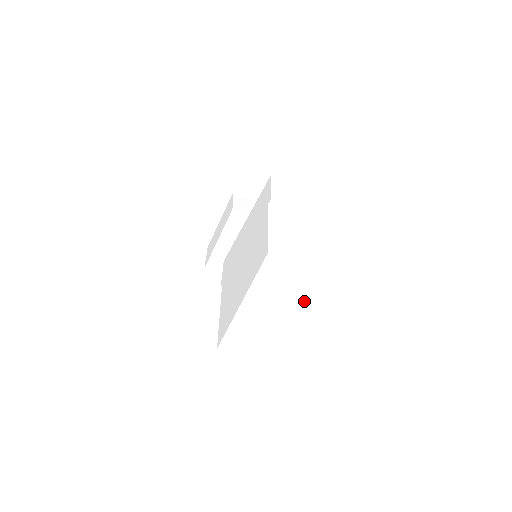
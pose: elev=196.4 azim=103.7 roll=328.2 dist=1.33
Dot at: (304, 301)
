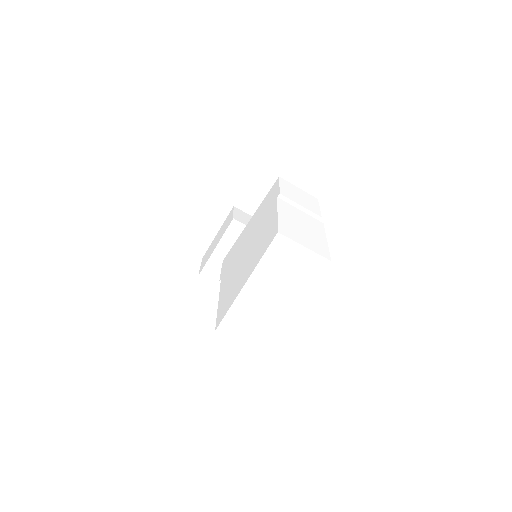
Dot at: (306, 288)
